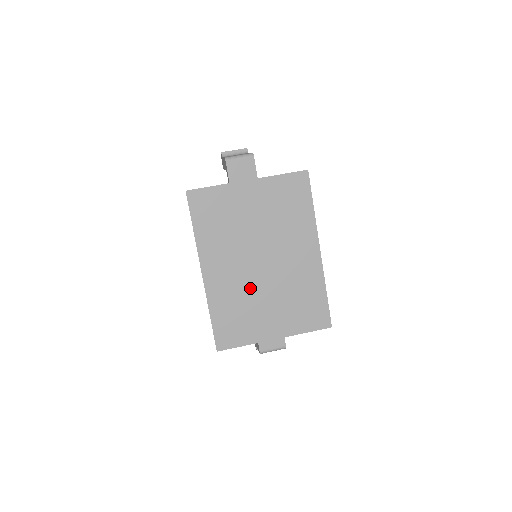
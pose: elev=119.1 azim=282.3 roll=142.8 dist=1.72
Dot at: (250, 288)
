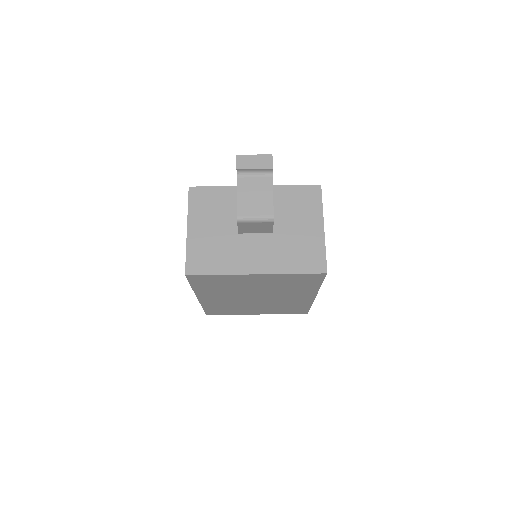
Dot at: (242, 303)
